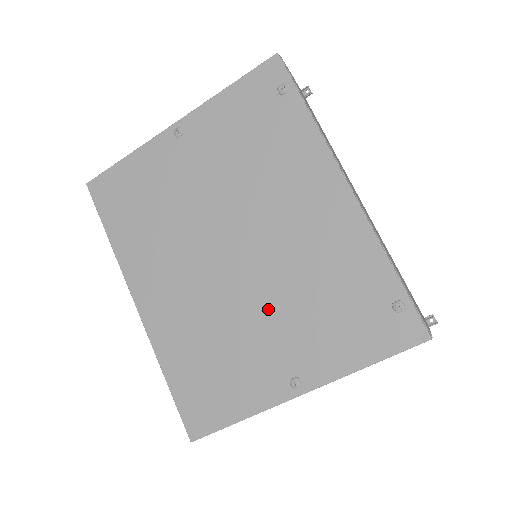
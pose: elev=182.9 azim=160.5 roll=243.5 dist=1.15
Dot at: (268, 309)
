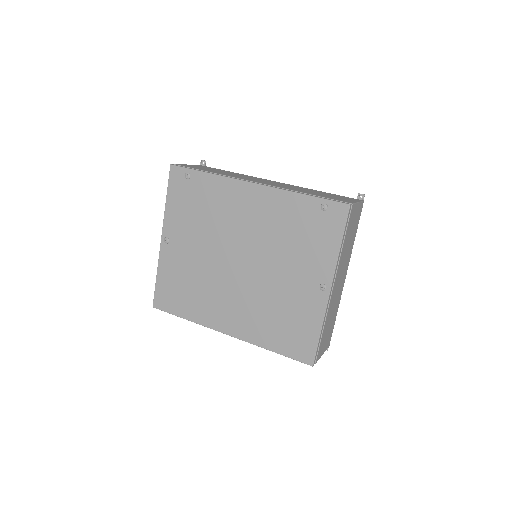
Dot at: (279, 270)
